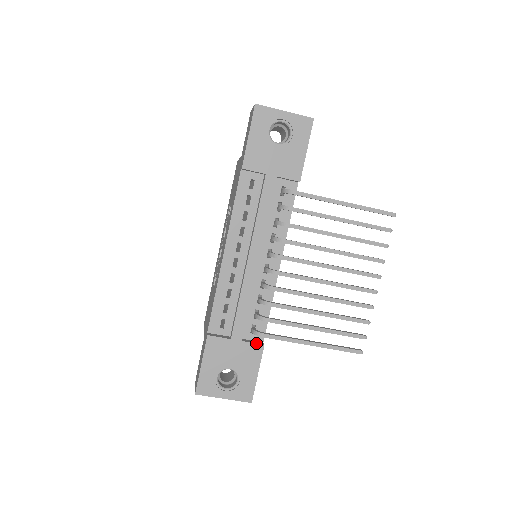
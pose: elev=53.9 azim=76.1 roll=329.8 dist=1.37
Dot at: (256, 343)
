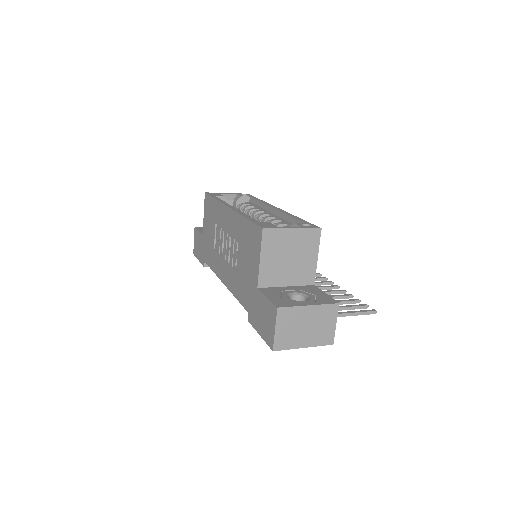
Dot at: occluded
